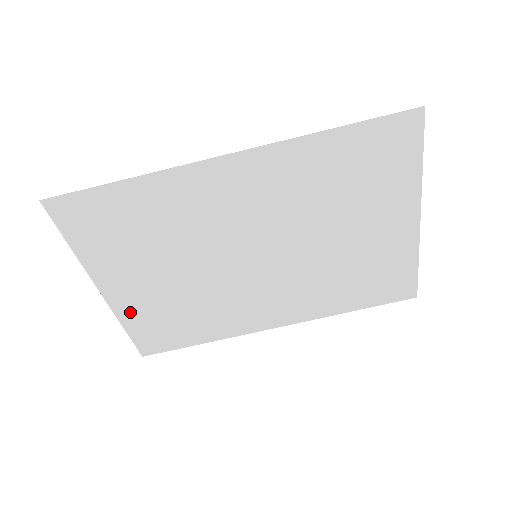
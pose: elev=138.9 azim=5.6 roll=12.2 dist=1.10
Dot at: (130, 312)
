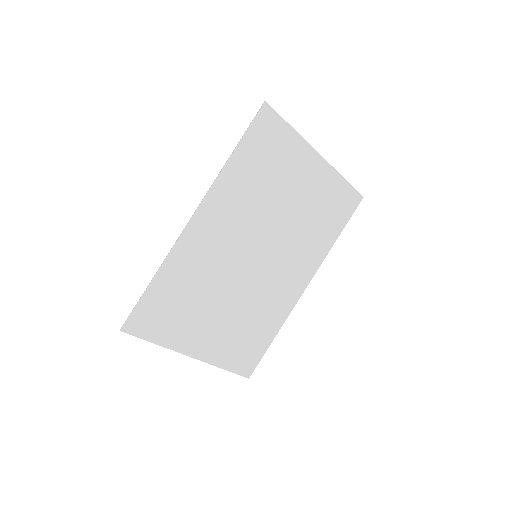
Dot at: (218, 355)
